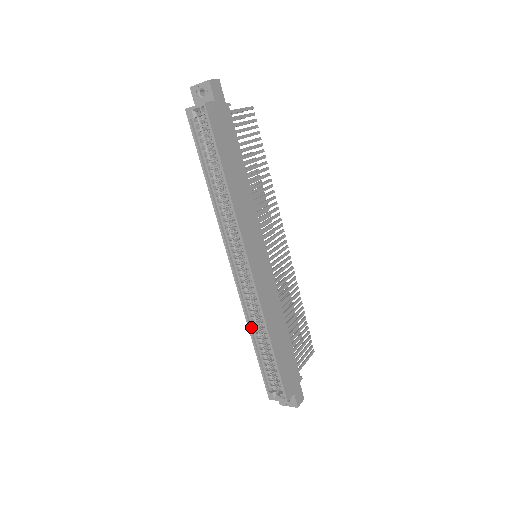
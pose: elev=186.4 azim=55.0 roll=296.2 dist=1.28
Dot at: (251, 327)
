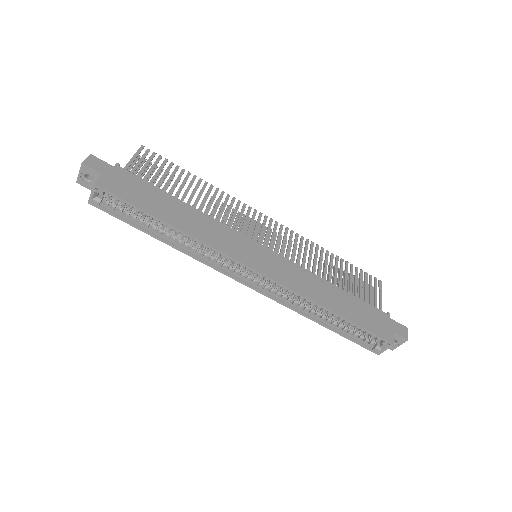
Dot at: (306, 314)
